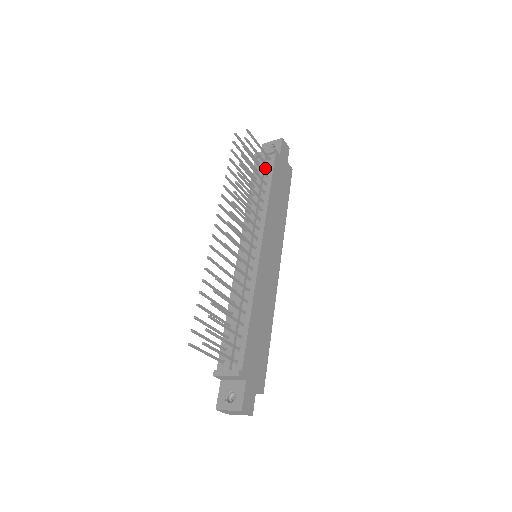
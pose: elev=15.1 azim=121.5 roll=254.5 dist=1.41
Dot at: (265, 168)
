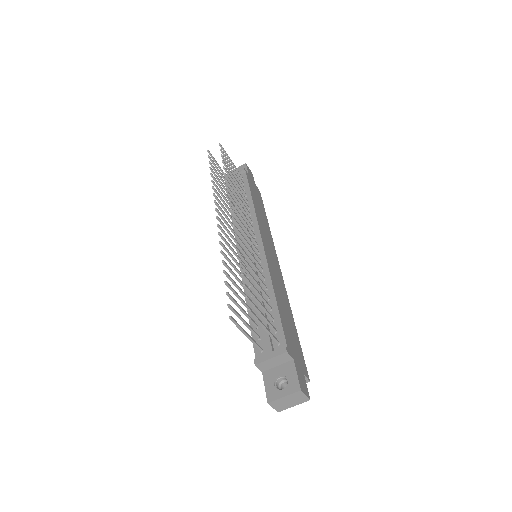
Dot at: occluded
